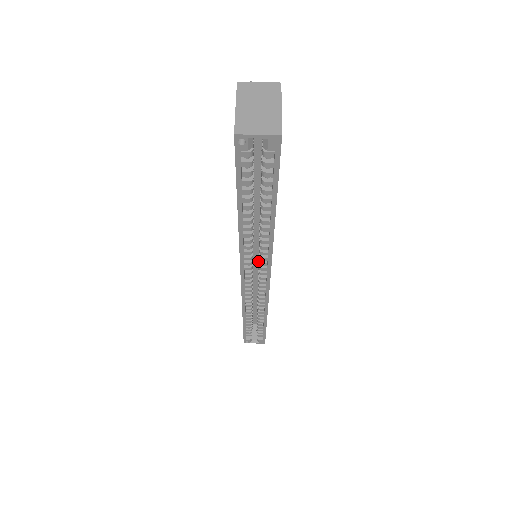
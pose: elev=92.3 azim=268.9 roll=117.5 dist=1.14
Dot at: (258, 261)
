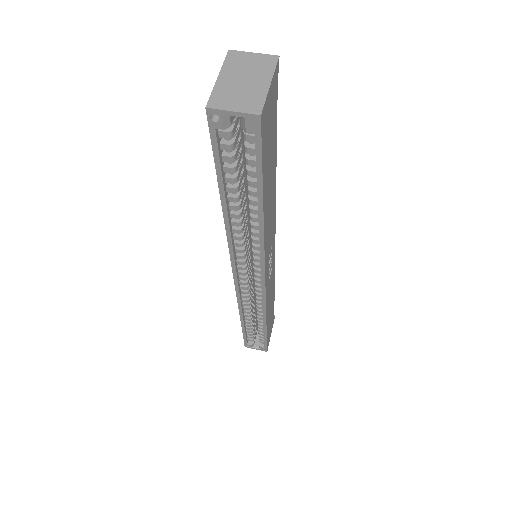
Dot at: occluded
